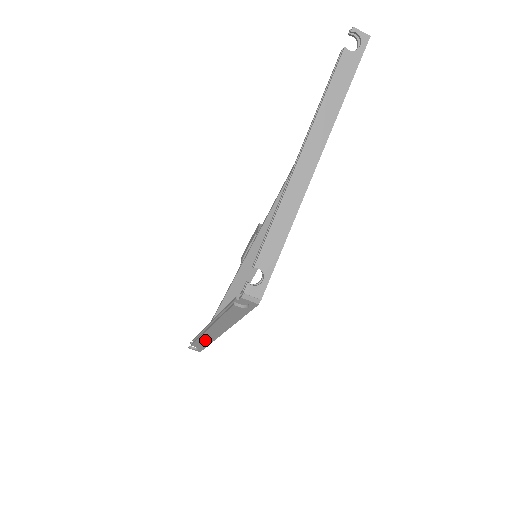
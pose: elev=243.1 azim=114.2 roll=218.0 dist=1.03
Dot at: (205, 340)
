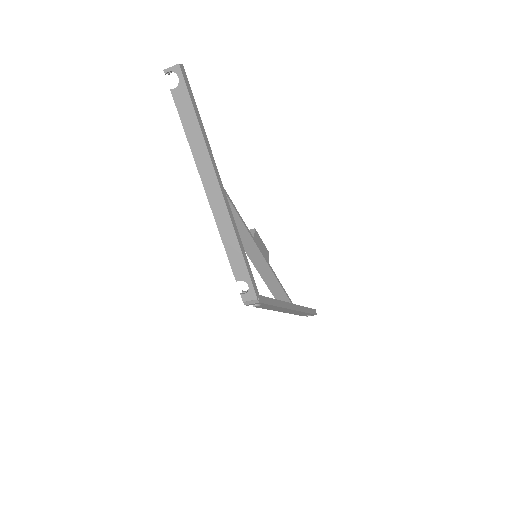
Dot at: (299, 313)
